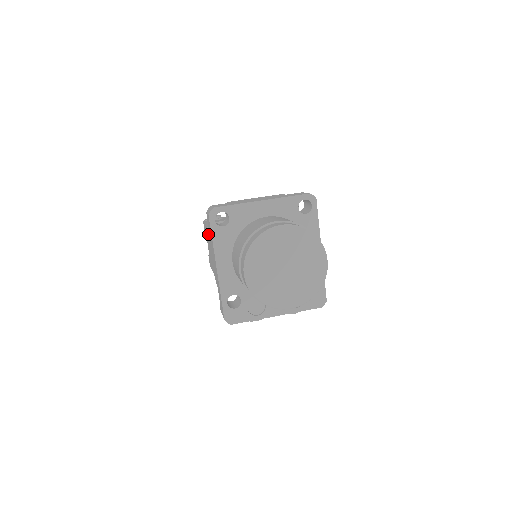
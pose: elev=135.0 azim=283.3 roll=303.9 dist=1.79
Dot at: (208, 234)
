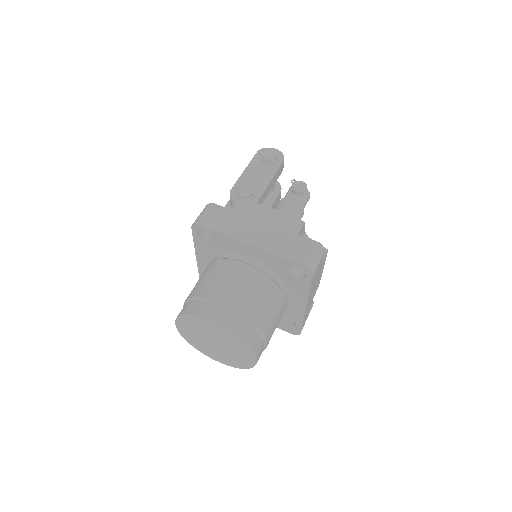
Dot at: occluded
